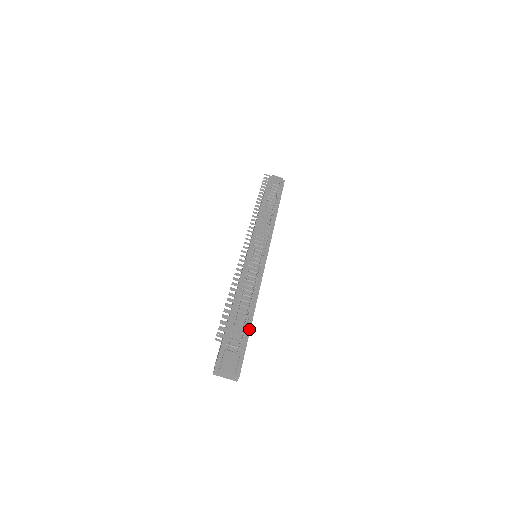
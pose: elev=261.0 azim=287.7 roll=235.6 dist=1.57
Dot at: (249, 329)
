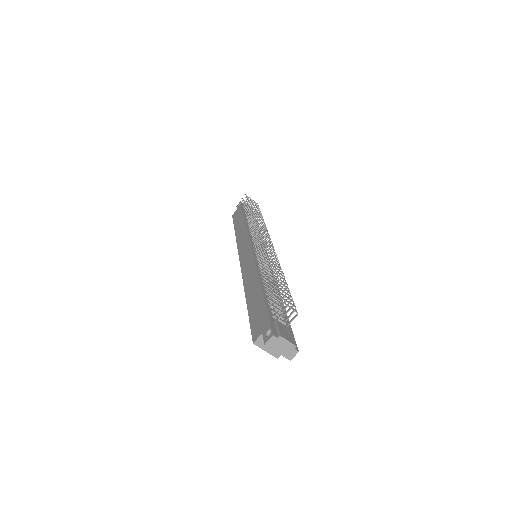
Dot at: (285, 311)
